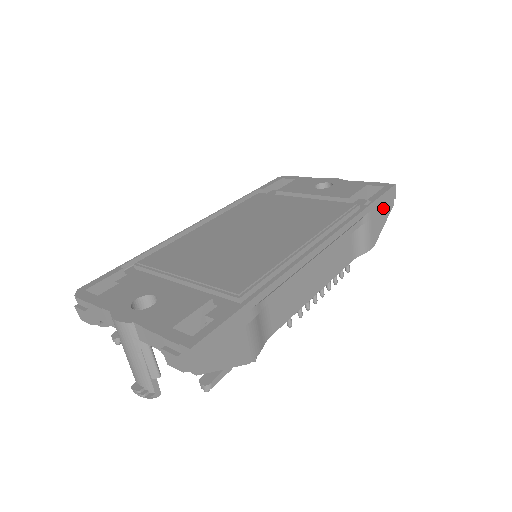
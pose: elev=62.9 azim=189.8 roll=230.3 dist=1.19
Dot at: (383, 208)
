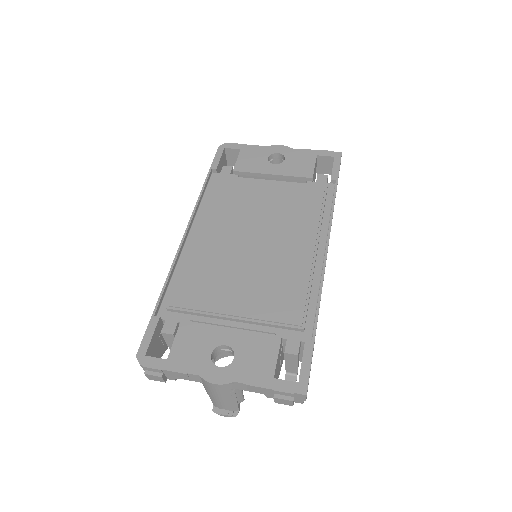
Dot at: occluded
